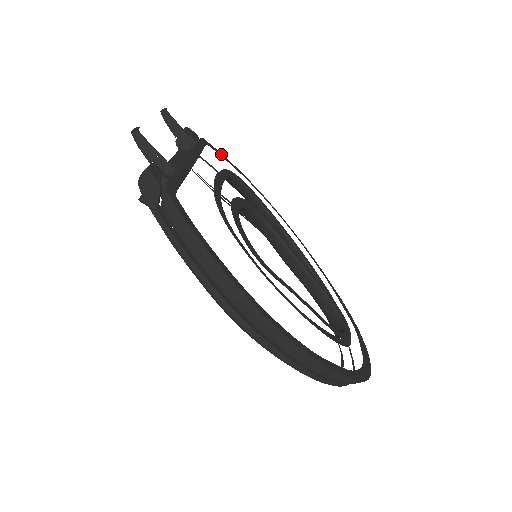
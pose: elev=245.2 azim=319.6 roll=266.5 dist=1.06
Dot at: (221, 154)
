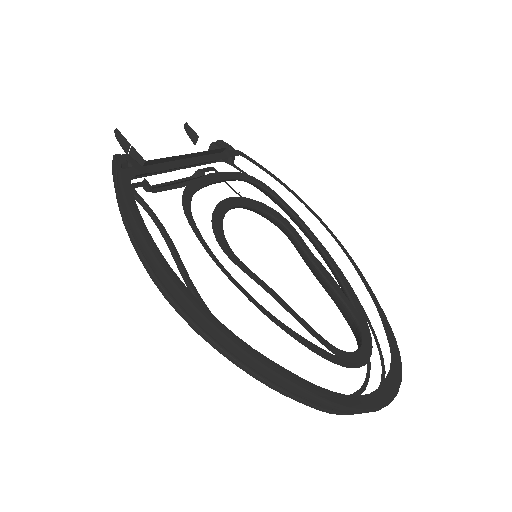
Dot at: (260, 165)
